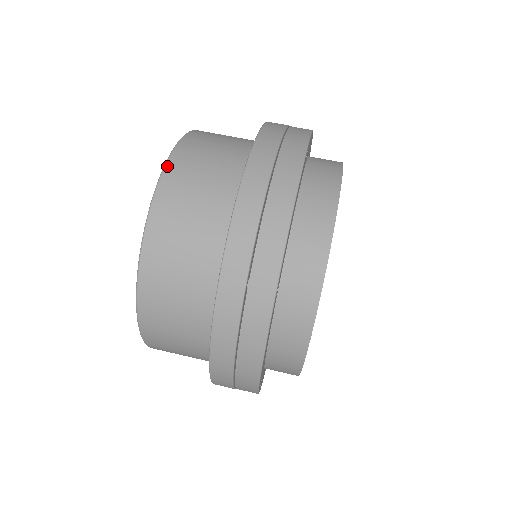
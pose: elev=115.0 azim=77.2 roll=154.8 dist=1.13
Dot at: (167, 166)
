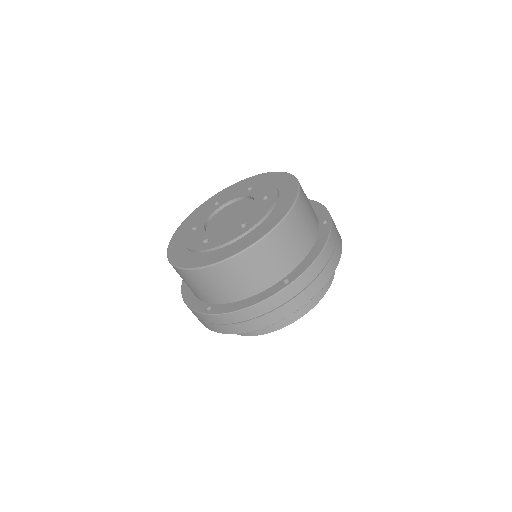
Dot at: (174, 267)
